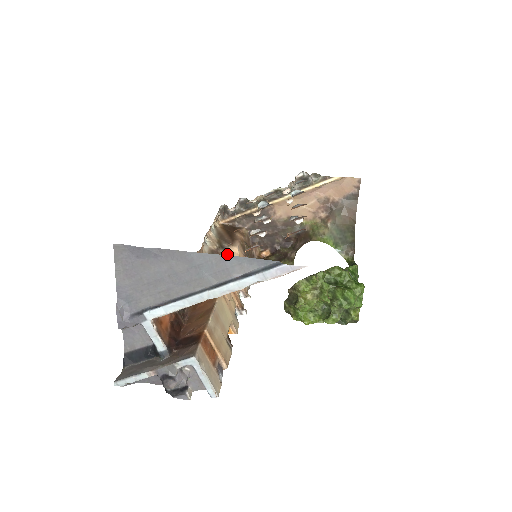
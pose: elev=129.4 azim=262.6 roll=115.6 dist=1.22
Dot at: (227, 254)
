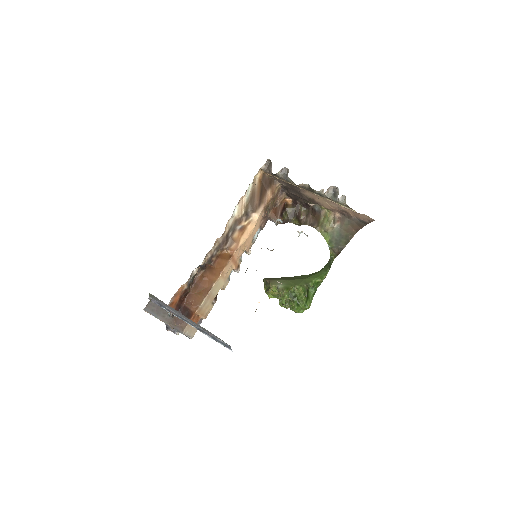
Dot at: (247, 222)
